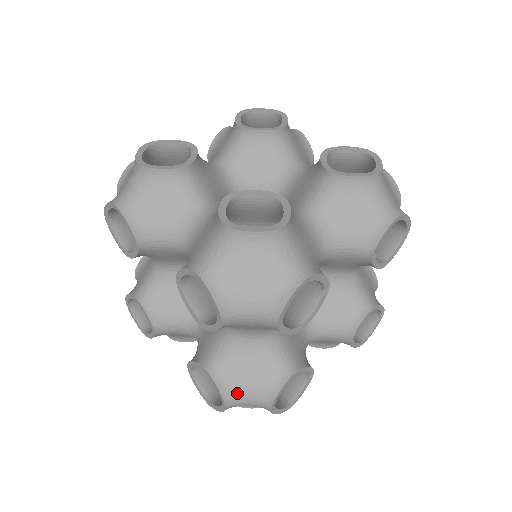
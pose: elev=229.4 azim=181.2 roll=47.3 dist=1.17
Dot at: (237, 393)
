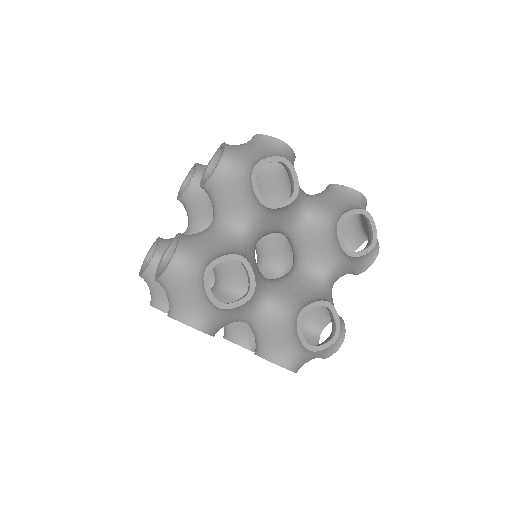
Dot at: occluded
